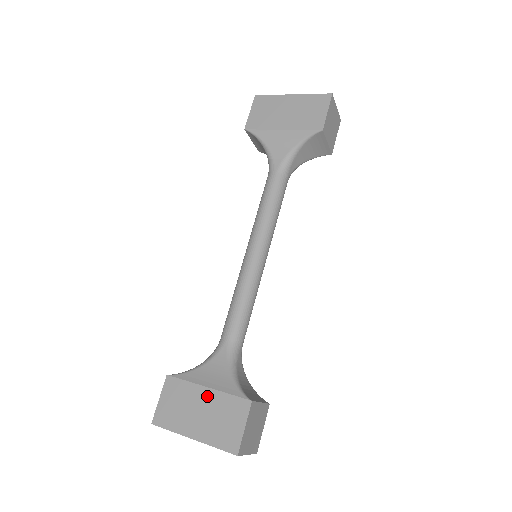
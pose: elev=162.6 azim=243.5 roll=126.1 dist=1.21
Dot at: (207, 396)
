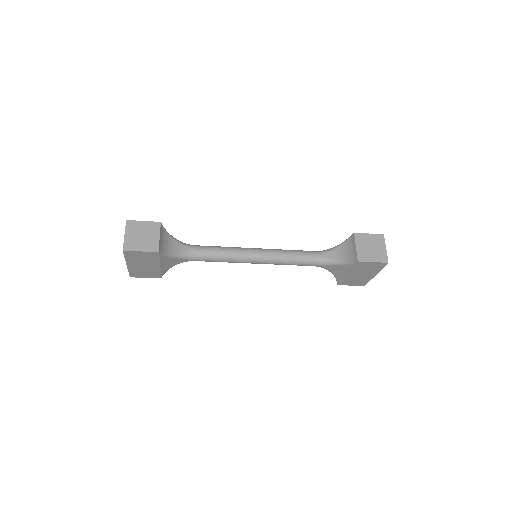
Dot at: occluded
